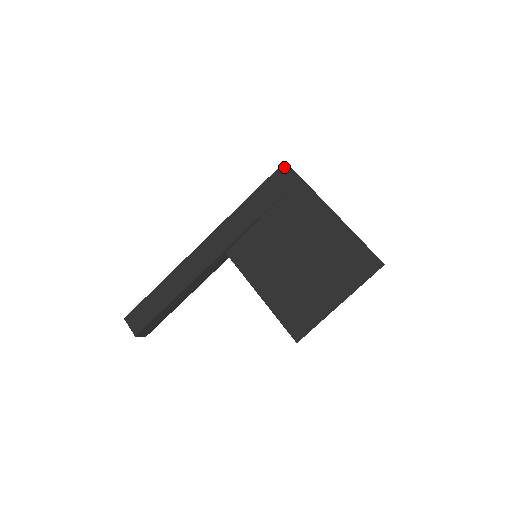
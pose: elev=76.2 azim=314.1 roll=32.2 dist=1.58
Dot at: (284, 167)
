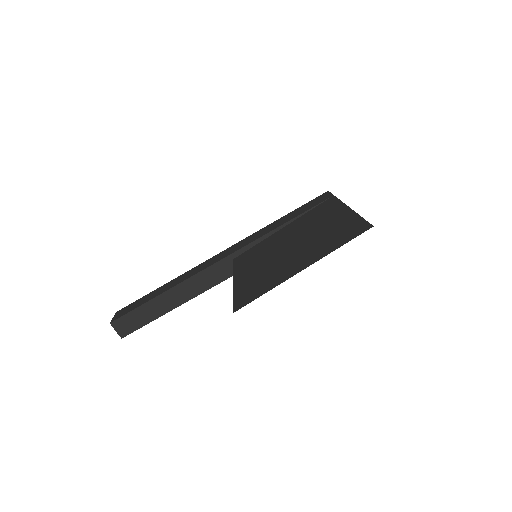
Dot at: (324, 194)
